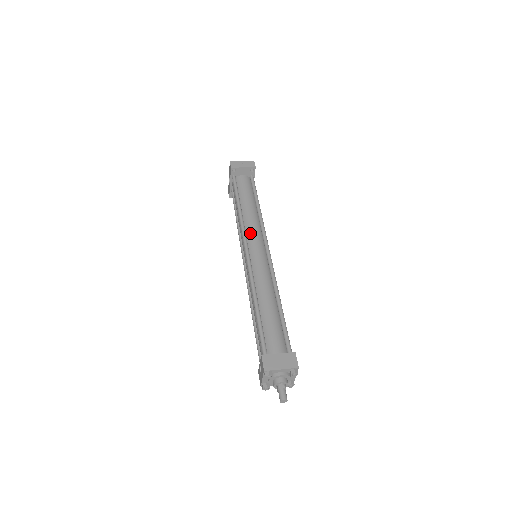
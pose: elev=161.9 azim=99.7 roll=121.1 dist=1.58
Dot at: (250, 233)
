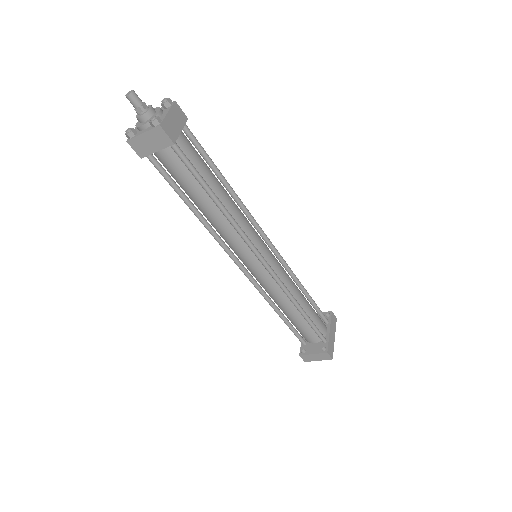
Dot at: occluded
